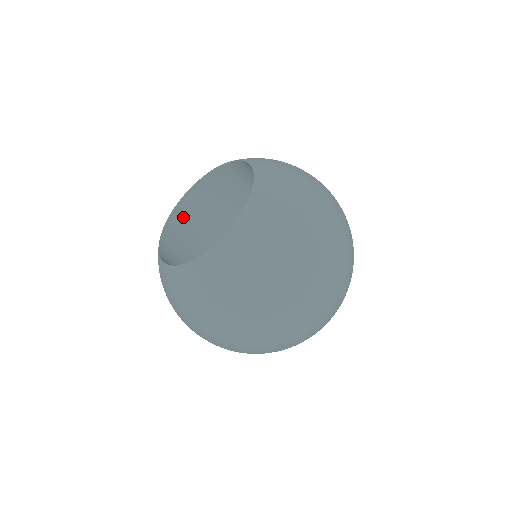
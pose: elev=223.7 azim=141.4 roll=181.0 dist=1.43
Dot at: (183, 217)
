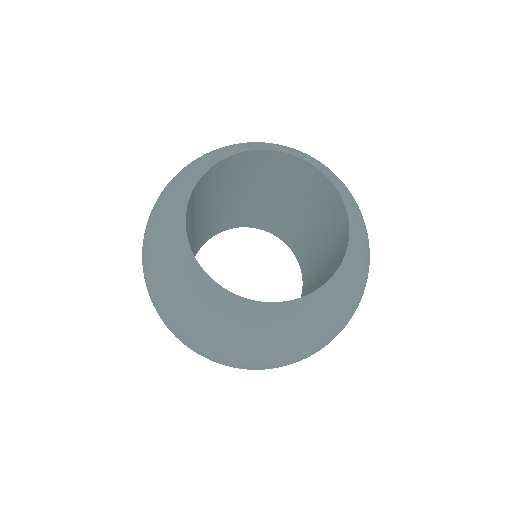
Dot at: occluded
